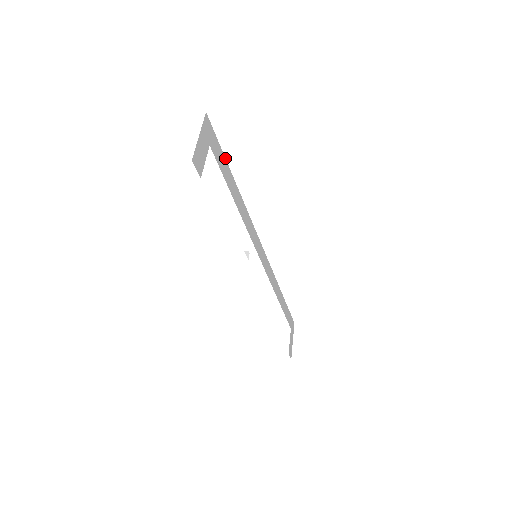
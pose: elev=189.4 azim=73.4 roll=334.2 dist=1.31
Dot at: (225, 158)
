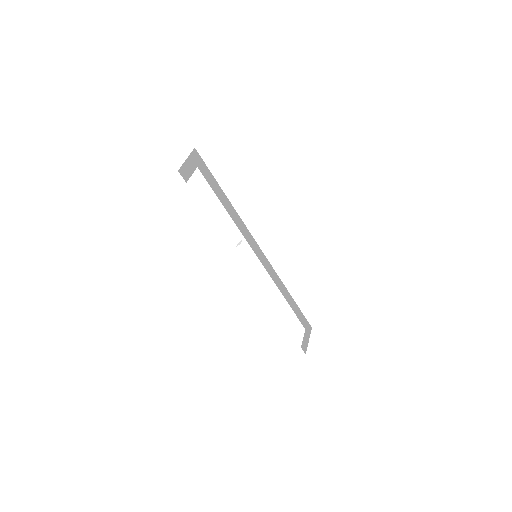
Dot at: occluded
